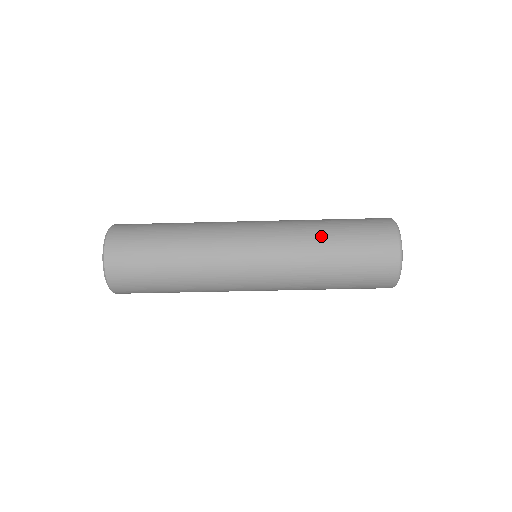
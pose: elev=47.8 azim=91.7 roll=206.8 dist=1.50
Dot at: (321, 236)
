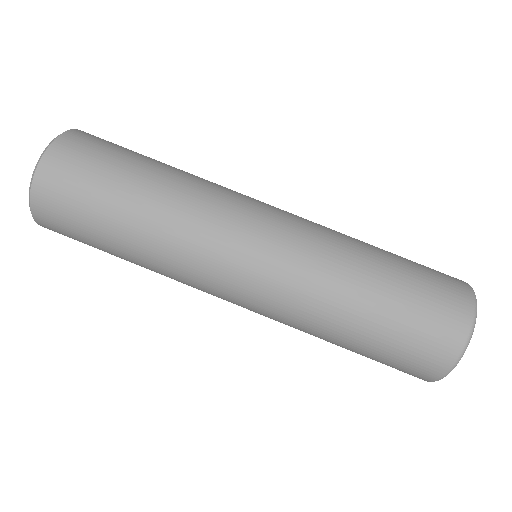
Dot at: occluded
